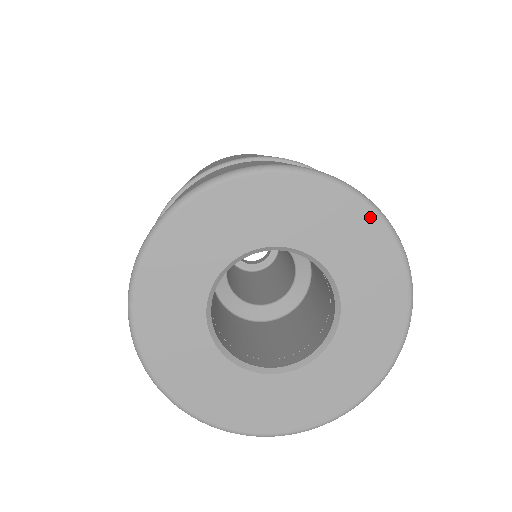
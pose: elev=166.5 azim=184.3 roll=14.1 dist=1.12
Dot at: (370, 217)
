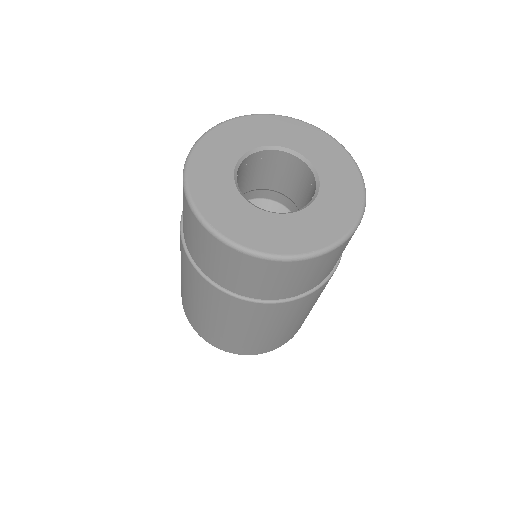
Dot at: (346, 155)
